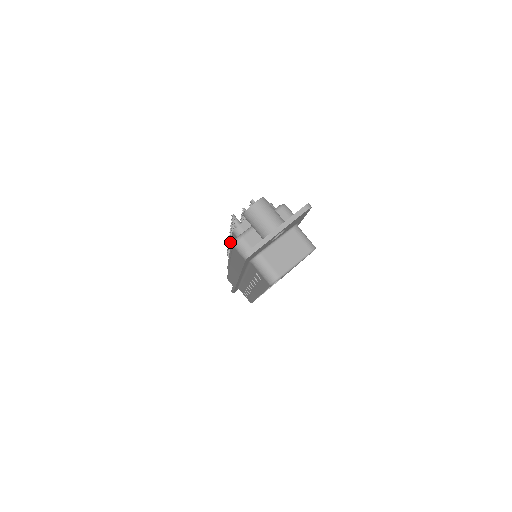
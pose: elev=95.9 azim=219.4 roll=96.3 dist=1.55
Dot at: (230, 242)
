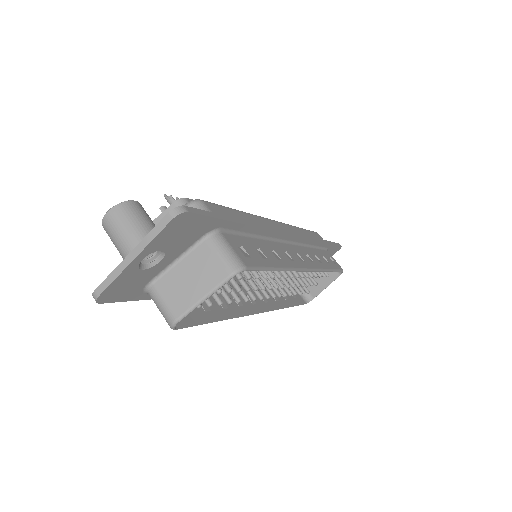
Dot at: occluded
